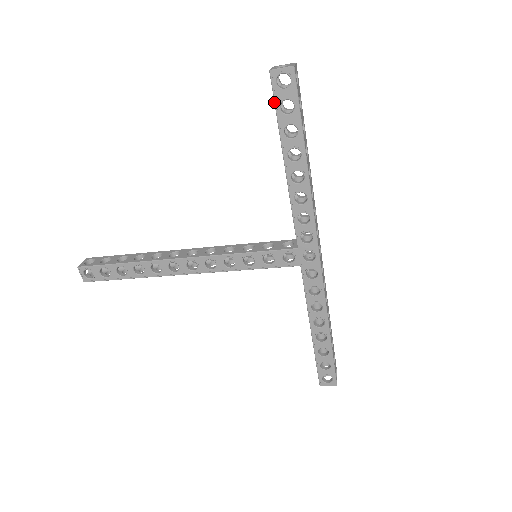
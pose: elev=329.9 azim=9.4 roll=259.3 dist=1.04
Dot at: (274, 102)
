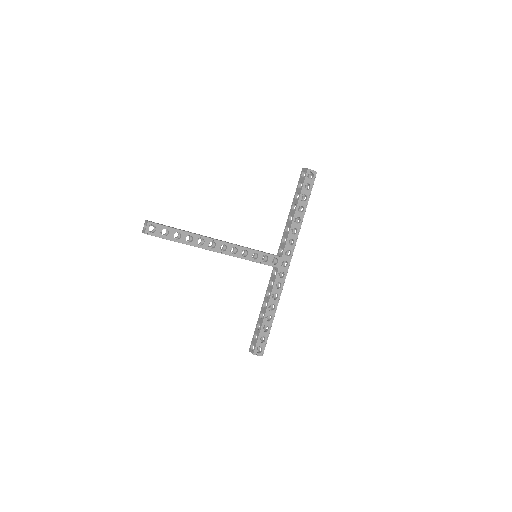
Dot at: (304, 182)
